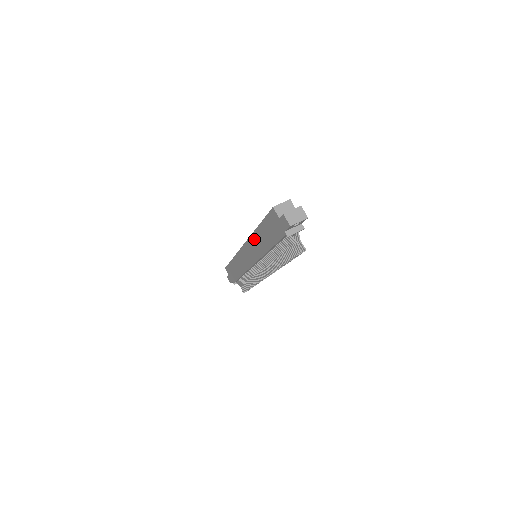
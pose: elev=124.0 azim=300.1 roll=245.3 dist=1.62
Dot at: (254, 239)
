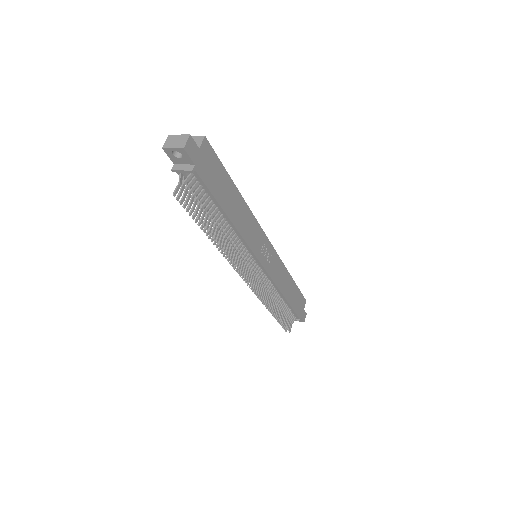
Dot at: occluded
